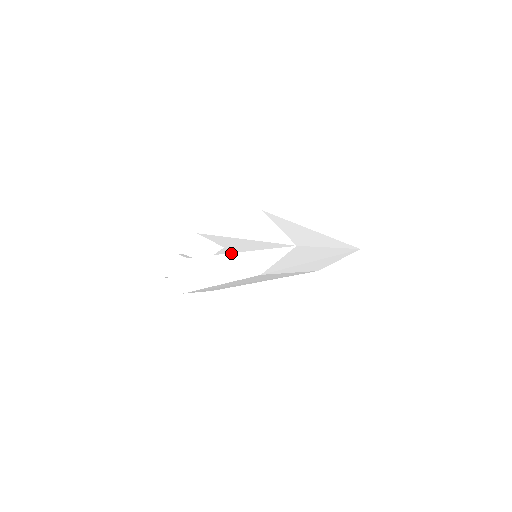
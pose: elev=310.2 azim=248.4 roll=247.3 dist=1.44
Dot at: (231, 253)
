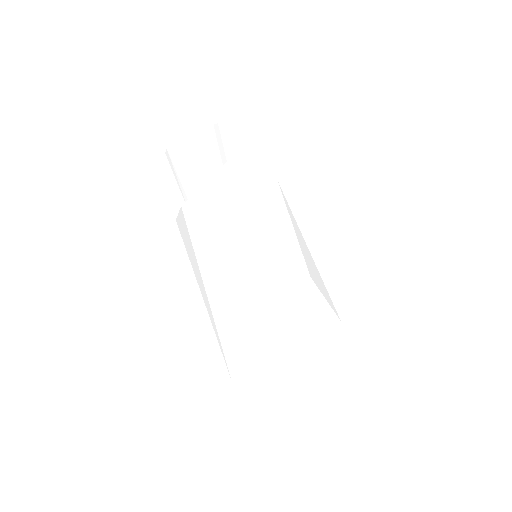
Dot at: (206, 295)
